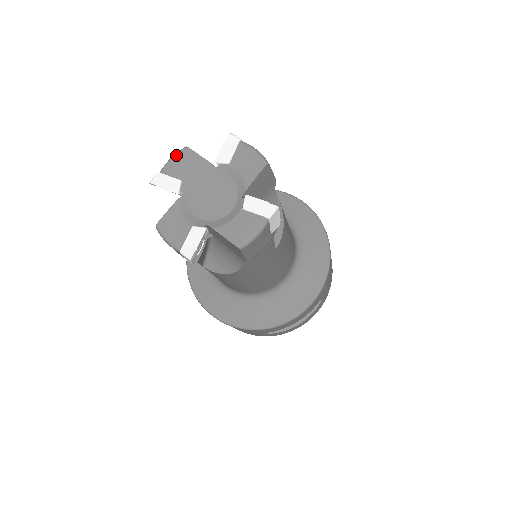
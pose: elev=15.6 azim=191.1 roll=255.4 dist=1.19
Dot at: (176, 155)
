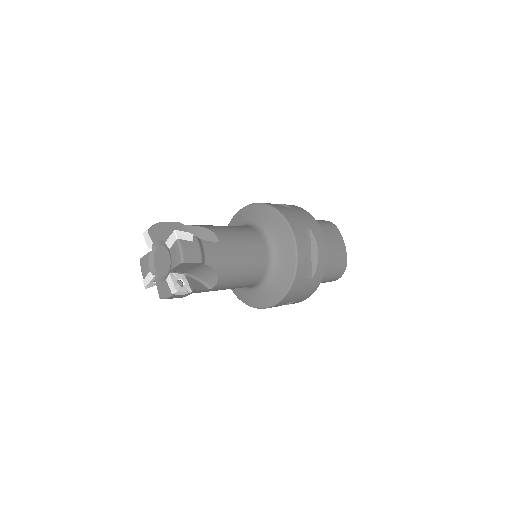
Dot at: (154, 226)
